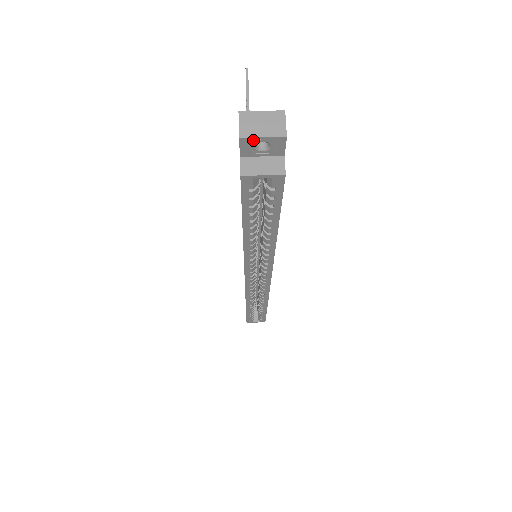
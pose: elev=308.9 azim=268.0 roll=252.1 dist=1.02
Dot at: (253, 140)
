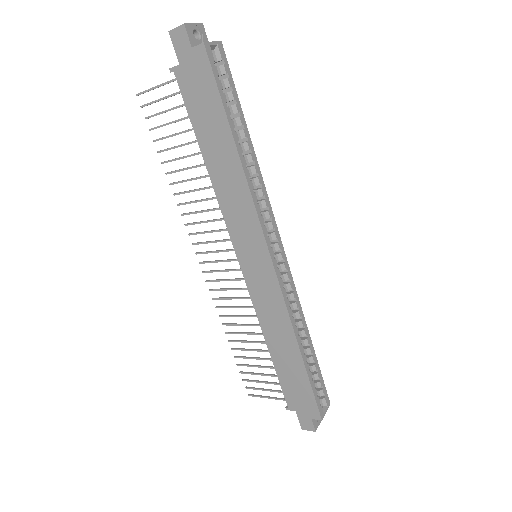
Dot at: (190, 27)
